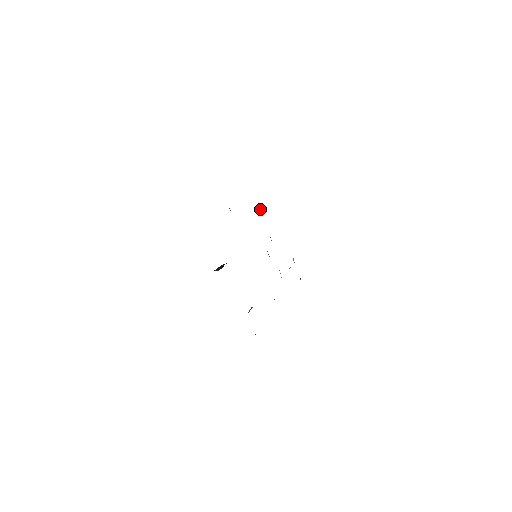
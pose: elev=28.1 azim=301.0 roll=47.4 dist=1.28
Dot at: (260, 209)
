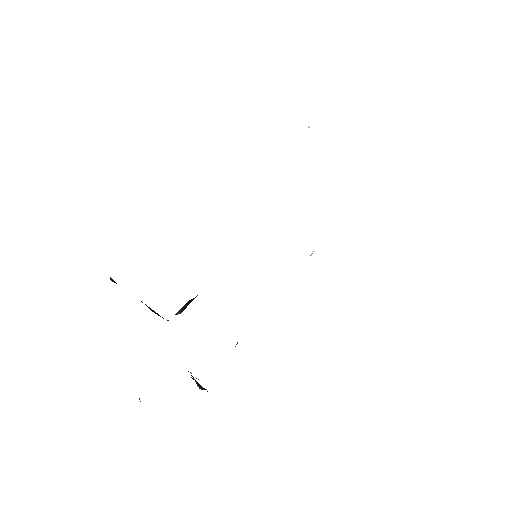
Dot at: occluded
